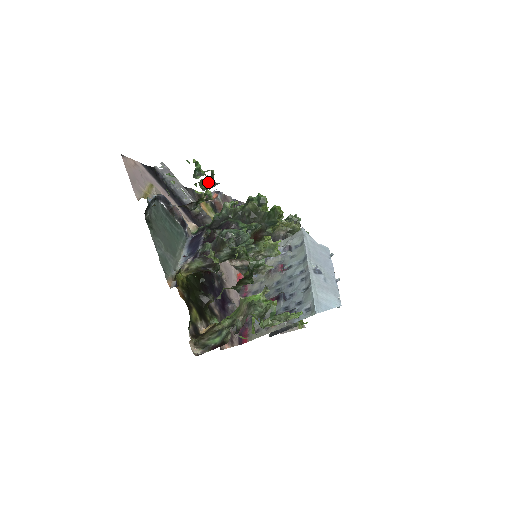
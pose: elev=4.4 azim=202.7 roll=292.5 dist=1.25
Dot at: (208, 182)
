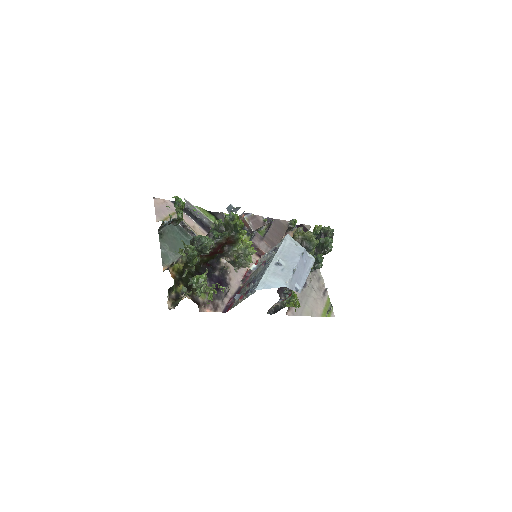
Dot at: (230, 208)
